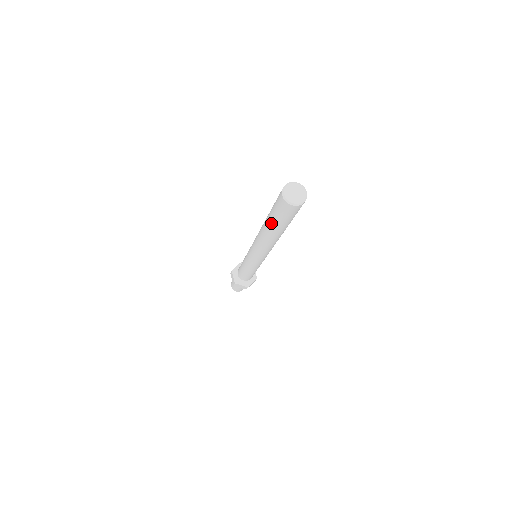
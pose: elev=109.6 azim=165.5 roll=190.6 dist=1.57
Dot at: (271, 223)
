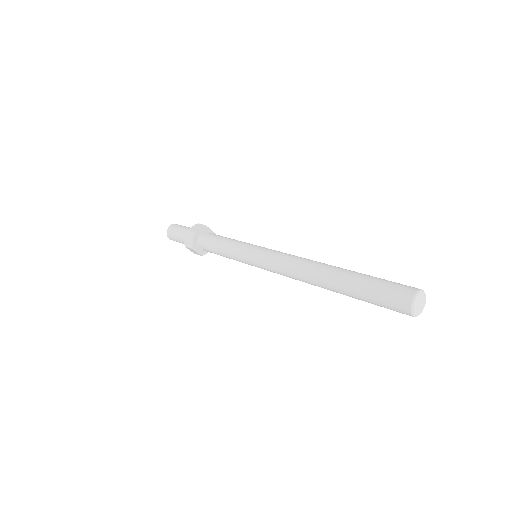
Dot at: occluded
